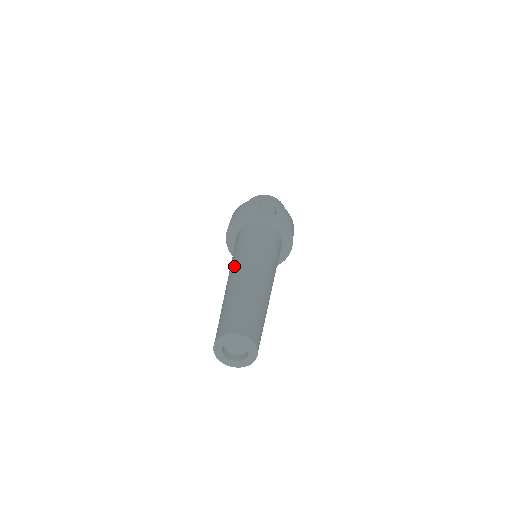
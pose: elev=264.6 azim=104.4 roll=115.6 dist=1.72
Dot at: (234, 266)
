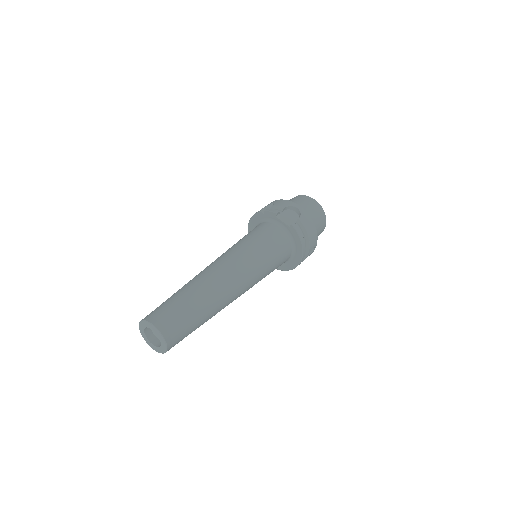
Dot at: (215, 260)
